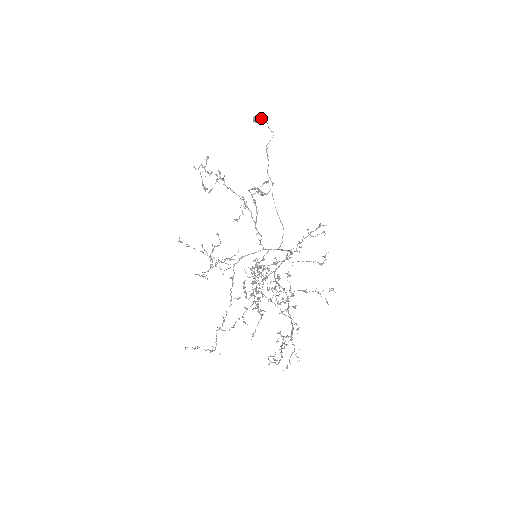
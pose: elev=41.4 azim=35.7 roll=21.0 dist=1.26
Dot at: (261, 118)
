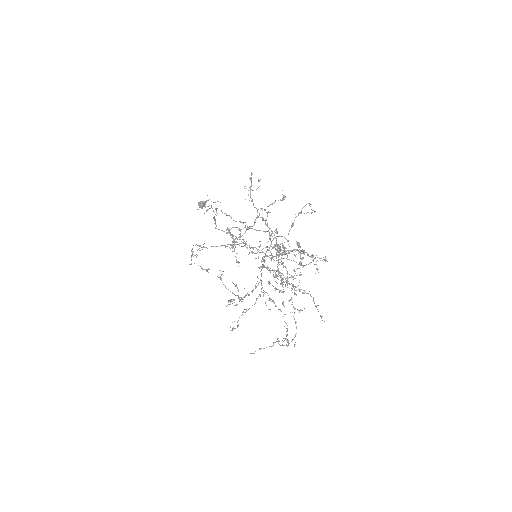
Dot at: (203, 202)
